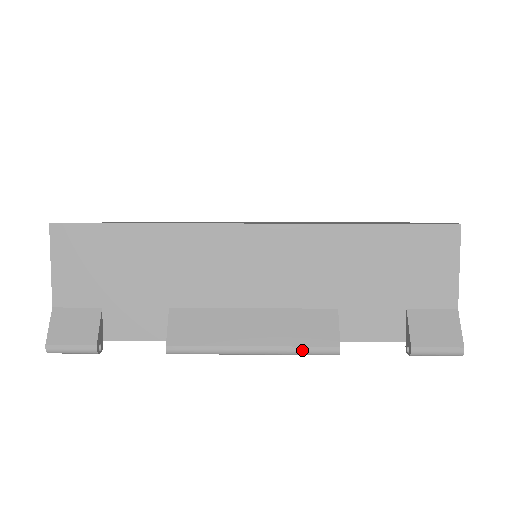
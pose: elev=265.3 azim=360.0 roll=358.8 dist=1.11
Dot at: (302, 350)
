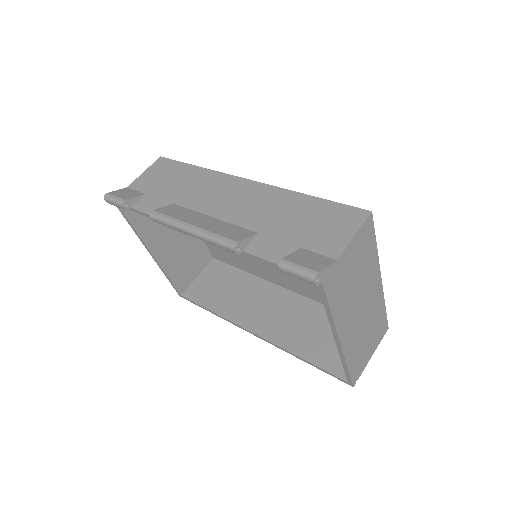
Dot at: (216, 236)
